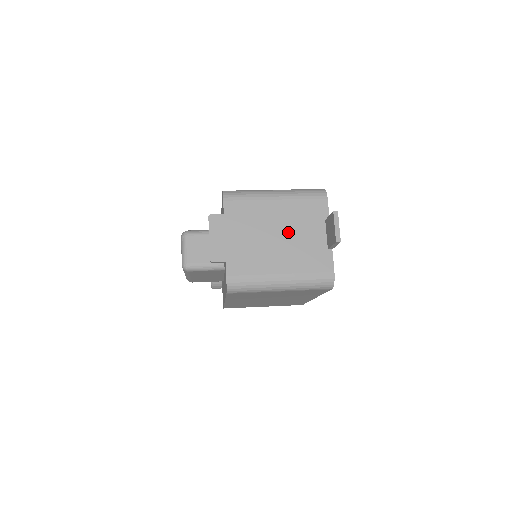
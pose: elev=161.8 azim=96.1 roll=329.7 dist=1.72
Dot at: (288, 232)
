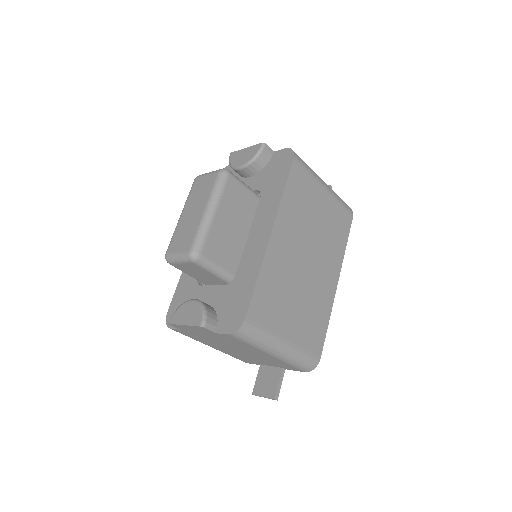
Dot at: occluded
